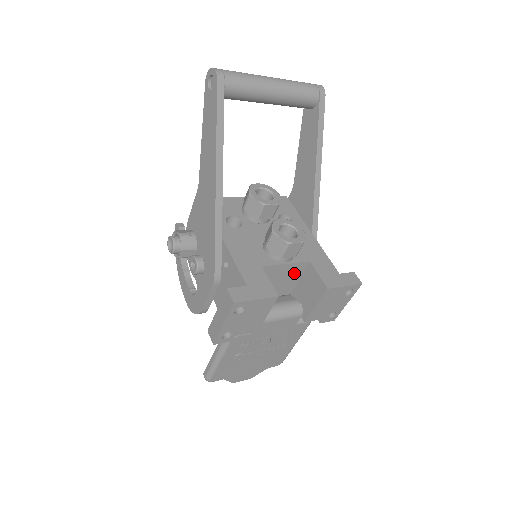
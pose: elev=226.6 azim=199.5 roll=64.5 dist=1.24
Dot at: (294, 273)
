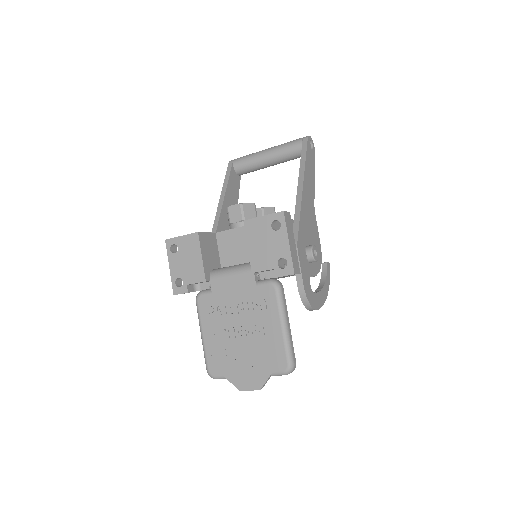
Dot at: occluded
